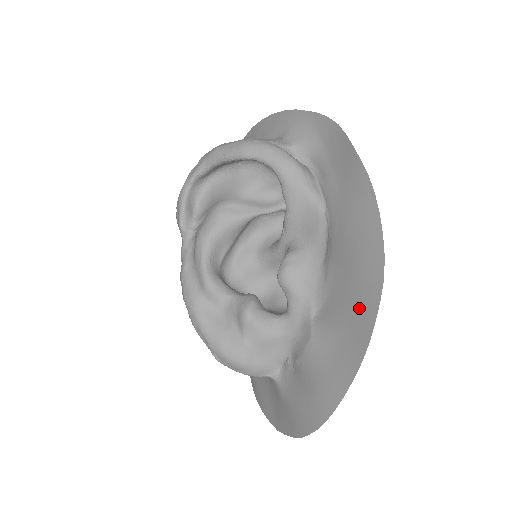
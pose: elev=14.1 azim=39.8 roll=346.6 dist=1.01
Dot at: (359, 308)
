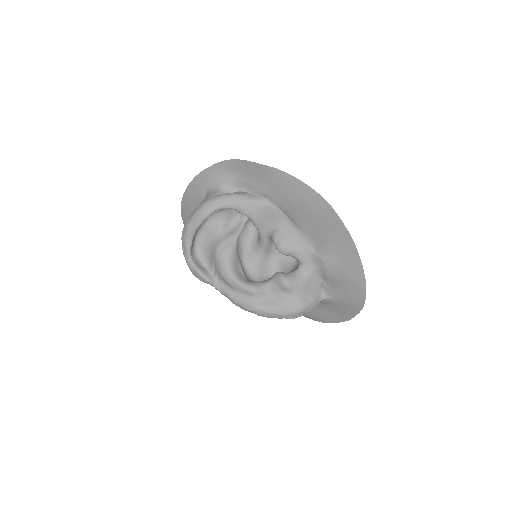
Dot at: (331, 226)
